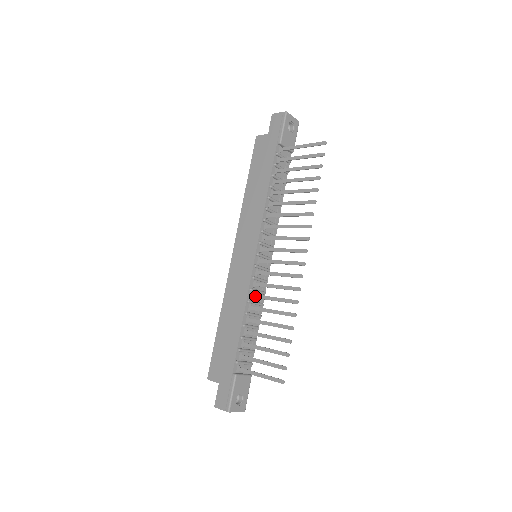
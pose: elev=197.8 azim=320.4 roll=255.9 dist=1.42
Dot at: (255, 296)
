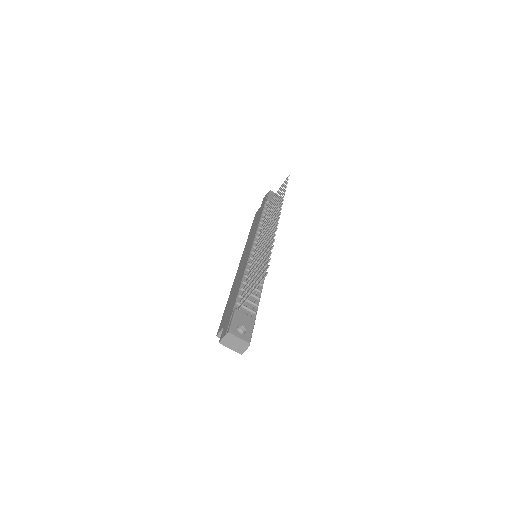
Dot at: (252, 265)
